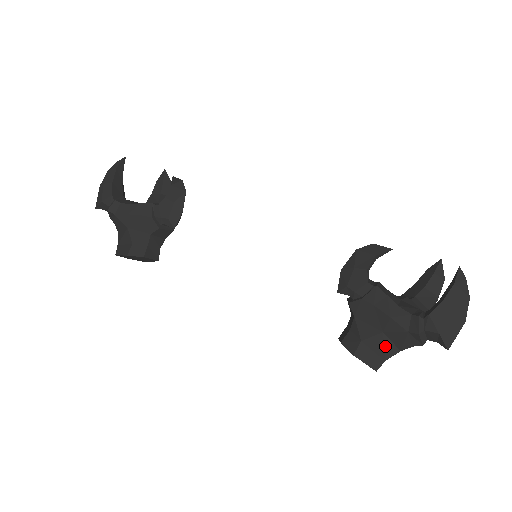
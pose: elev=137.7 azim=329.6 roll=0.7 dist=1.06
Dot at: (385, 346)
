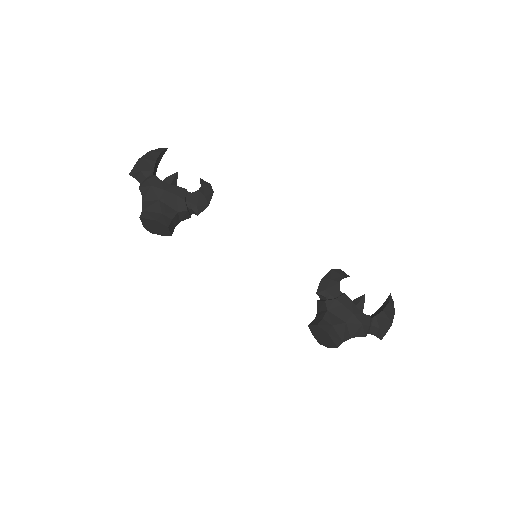
Dot at: (345, 332)
